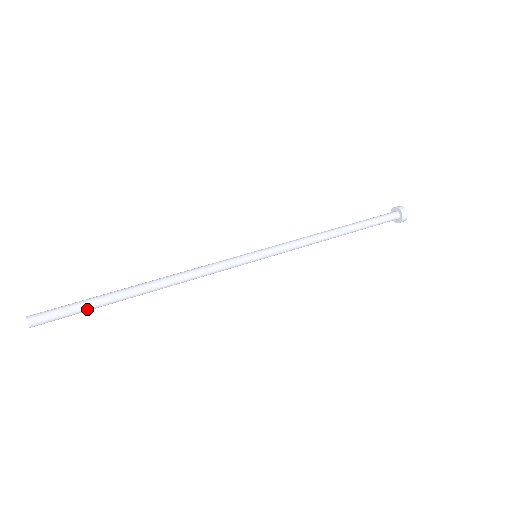
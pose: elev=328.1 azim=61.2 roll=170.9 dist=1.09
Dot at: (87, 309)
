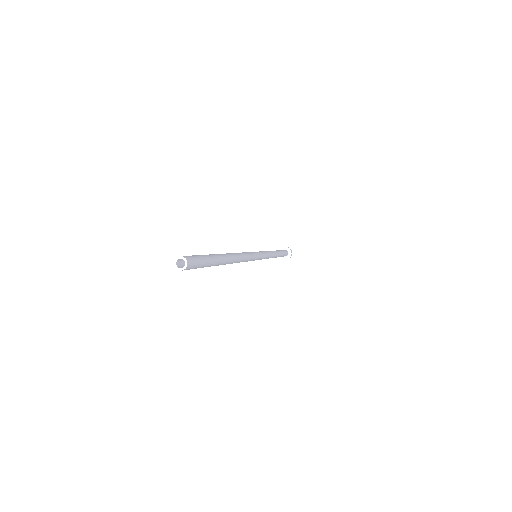
Dot at: (210, 262)
